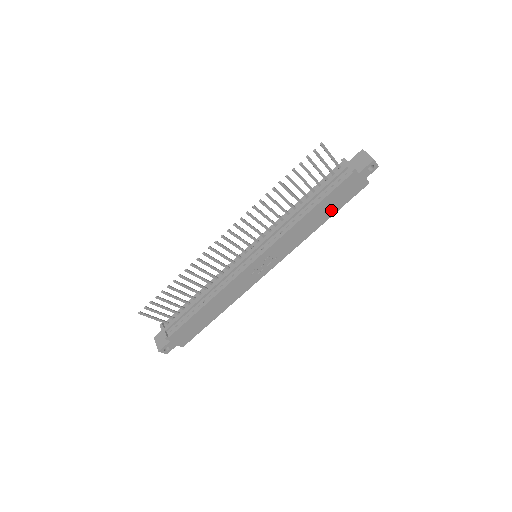
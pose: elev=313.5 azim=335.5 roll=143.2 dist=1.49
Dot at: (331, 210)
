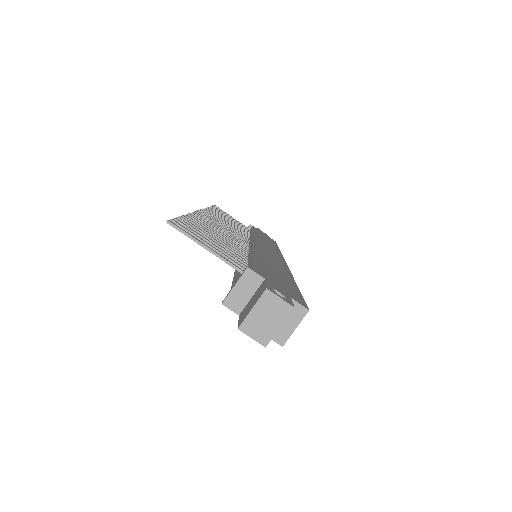
Dot at: occluded
